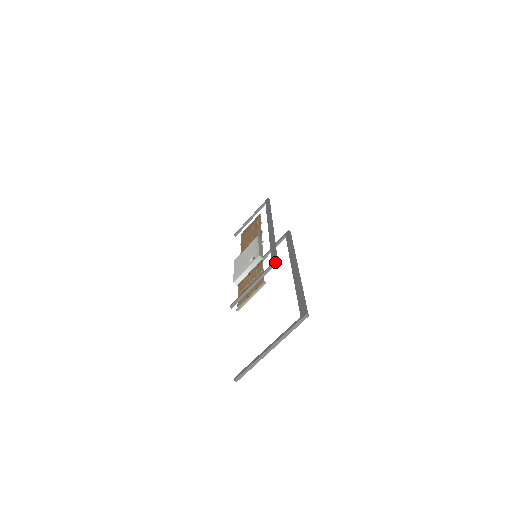
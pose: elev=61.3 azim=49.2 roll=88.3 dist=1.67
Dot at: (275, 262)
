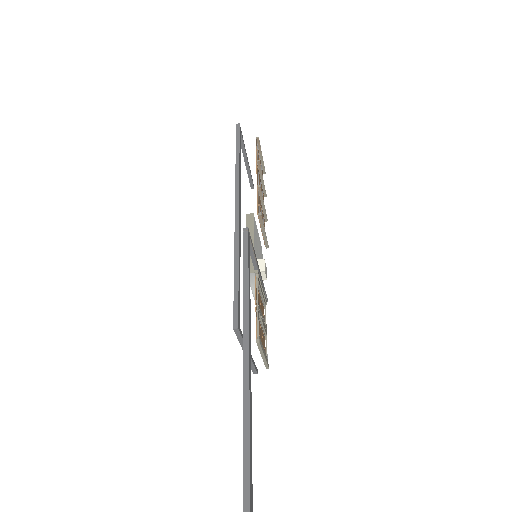
Dot at: (235, 330)
